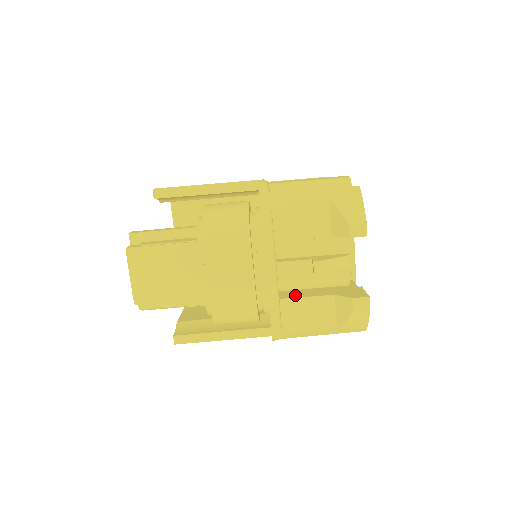
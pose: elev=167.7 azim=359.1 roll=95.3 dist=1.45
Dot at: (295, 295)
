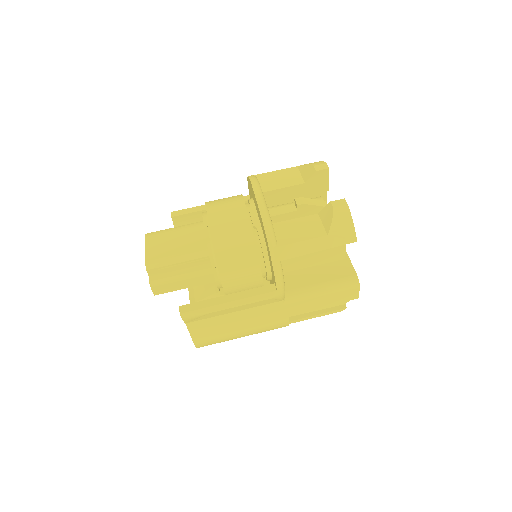
Dot at: occluded
